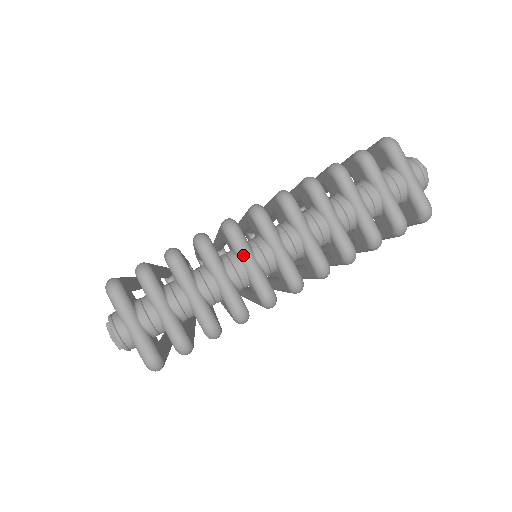
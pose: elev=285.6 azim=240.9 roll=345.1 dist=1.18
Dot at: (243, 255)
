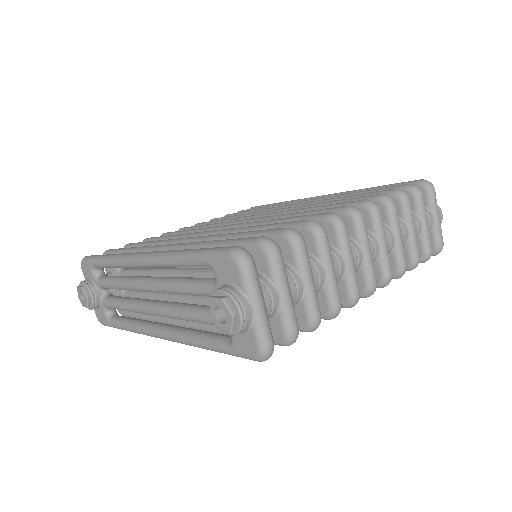
Dot at: (348, 251)
